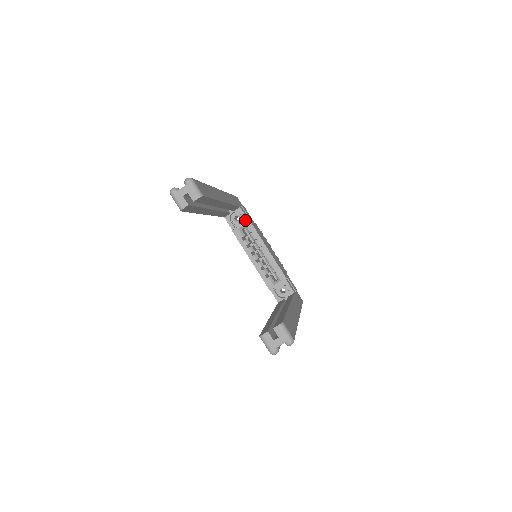
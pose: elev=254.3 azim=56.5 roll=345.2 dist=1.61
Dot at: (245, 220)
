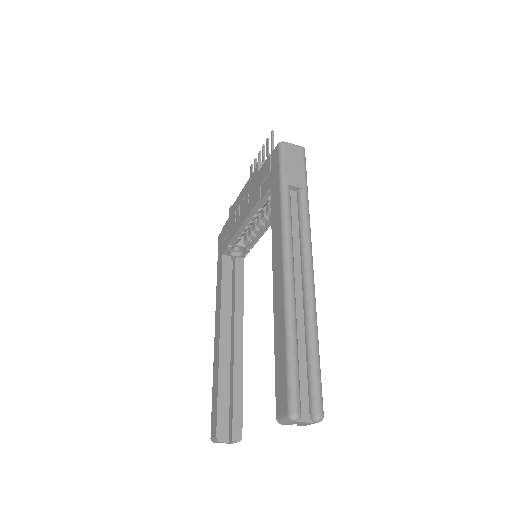
Dot at: occluded
